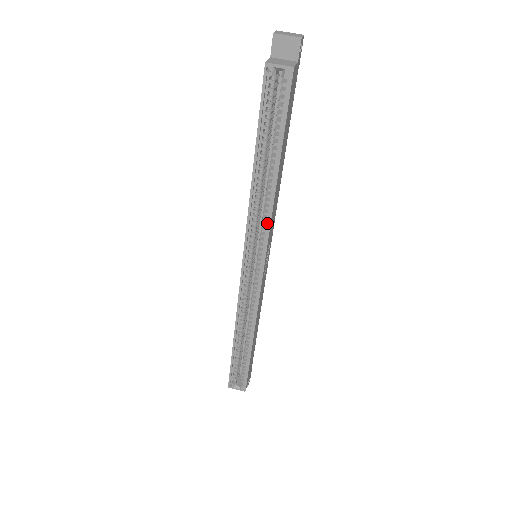
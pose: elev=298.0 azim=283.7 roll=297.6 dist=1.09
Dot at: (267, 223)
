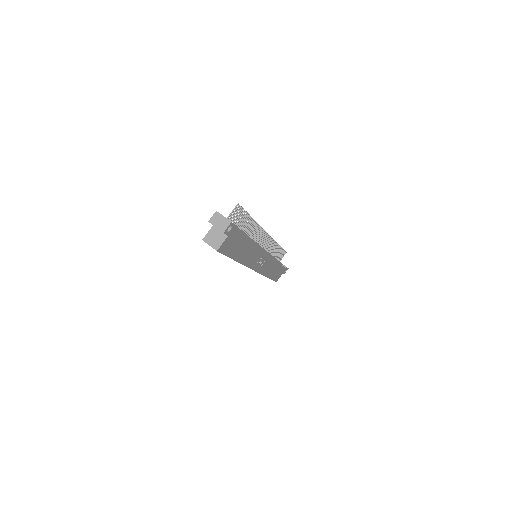
Dot at: occluded
